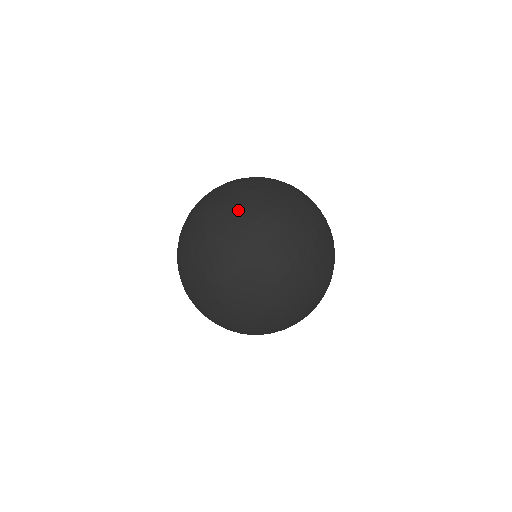
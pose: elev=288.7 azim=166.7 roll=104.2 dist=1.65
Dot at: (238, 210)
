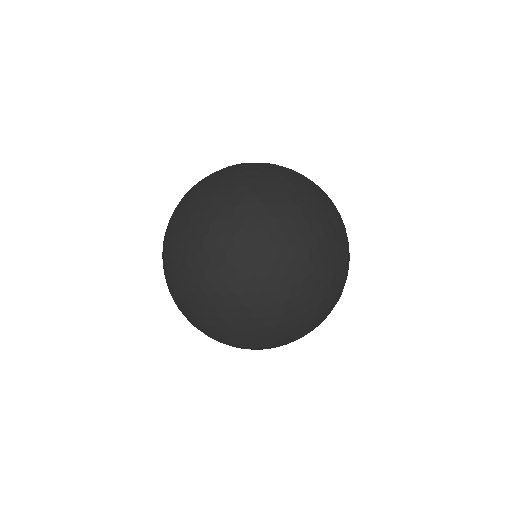
Dot at: (276, 235)
